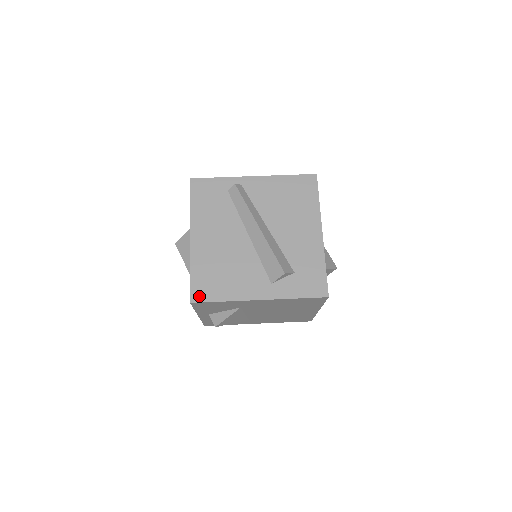
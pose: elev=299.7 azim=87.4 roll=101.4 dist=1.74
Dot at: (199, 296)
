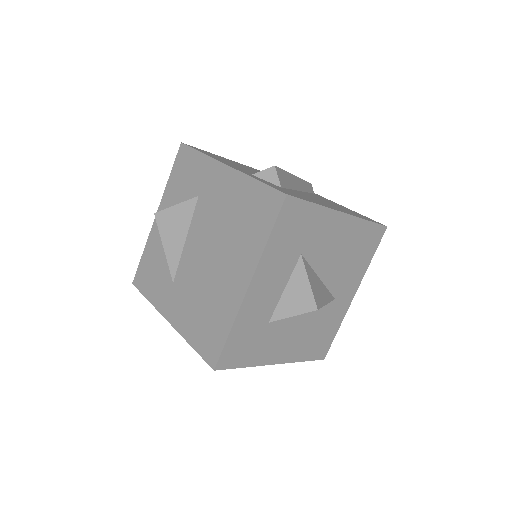
Dot at: (193, 147)
